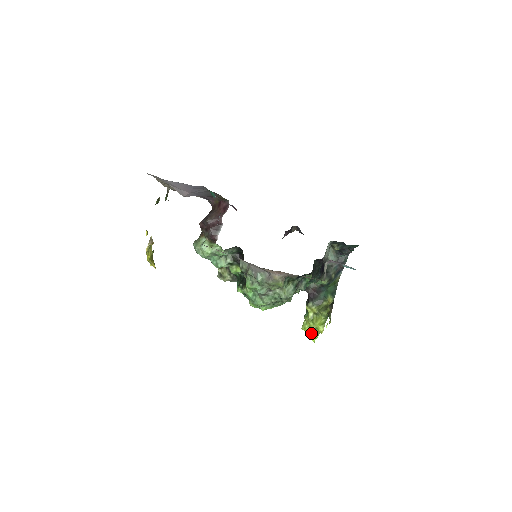
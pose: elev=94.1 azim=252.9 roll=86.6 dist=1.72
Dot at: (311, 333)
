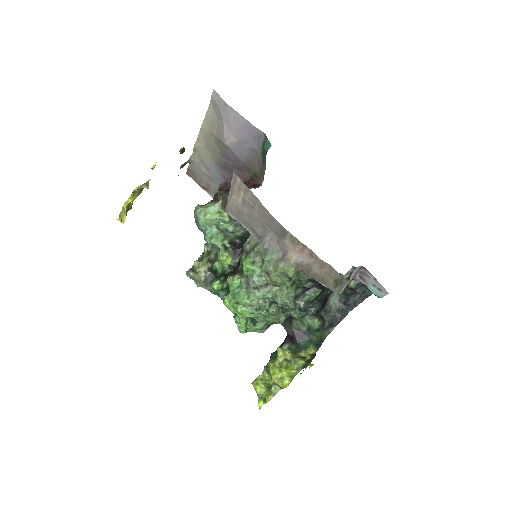
Dot at: (261, 394)
